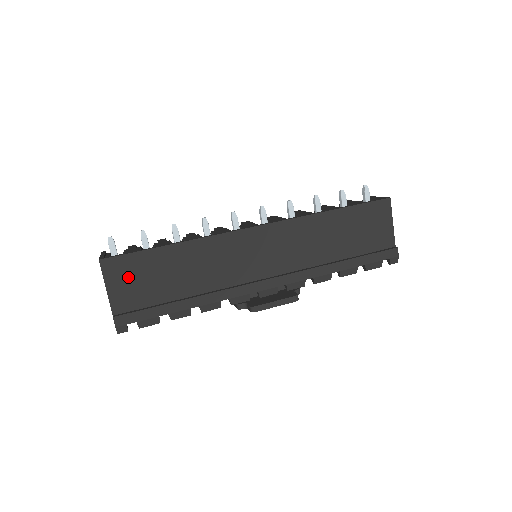
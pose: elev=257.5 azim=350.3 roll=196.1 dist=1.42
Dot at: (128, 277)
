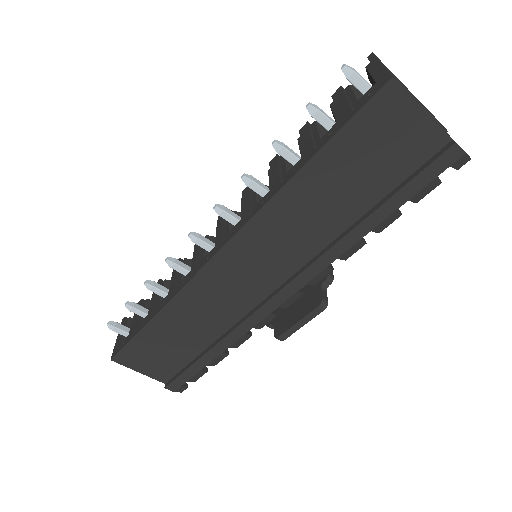
Dot at: (146, 358)
